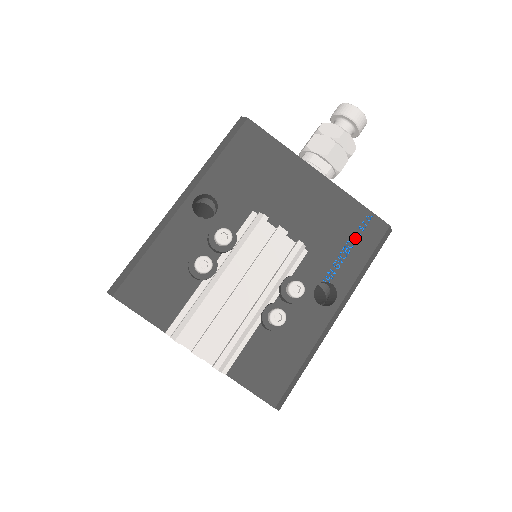
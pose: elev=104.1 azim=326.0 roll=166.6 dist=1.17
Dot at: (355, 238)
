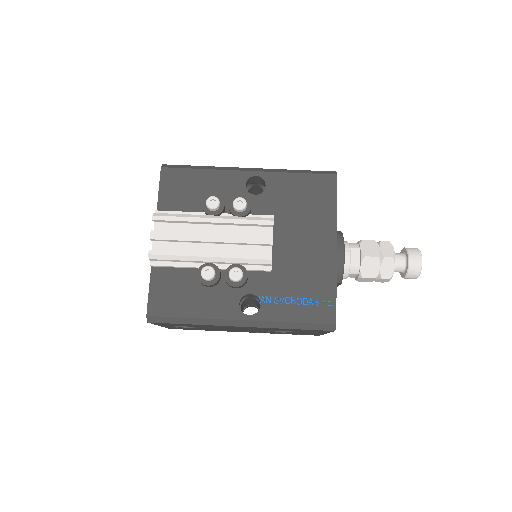
Dot at: (307, 302)
